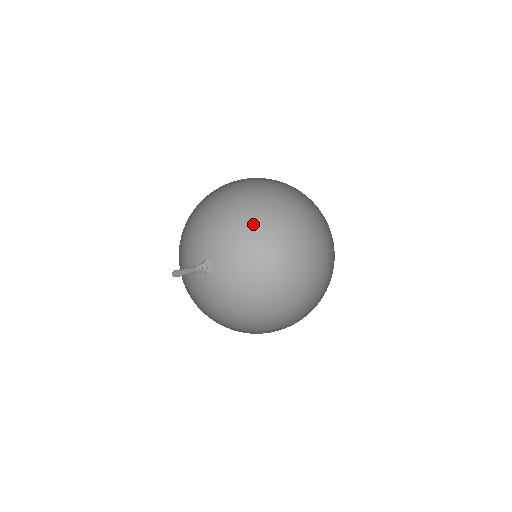
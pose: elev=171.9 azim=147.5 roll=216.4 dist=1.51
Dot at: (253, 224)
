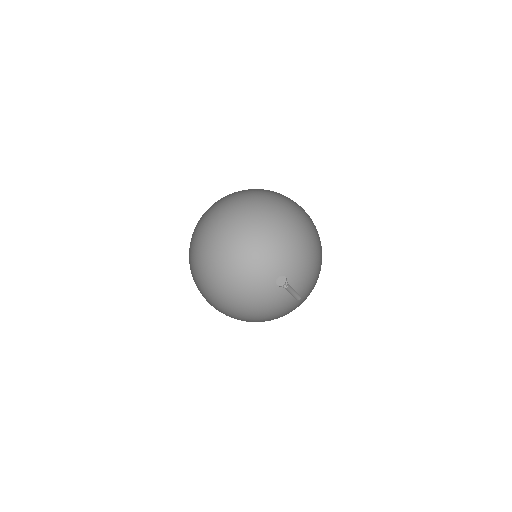
Dot at: (206, 225)
